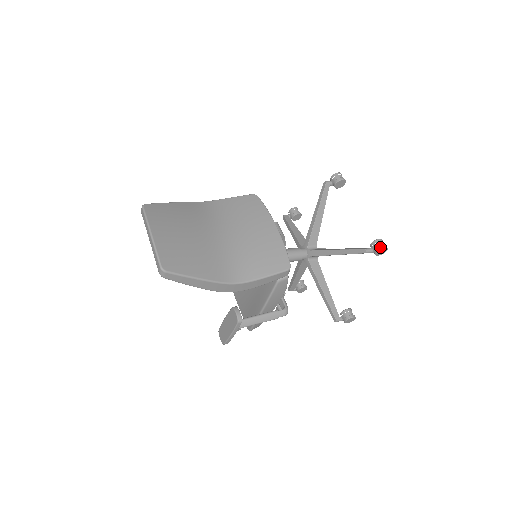
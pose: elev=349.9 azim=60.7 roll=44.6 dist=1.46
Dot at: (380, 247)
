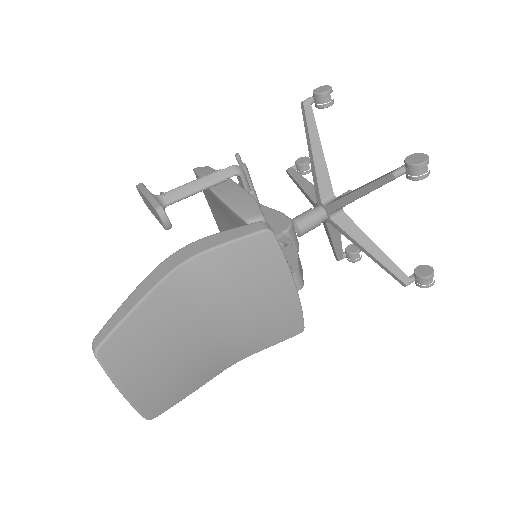
Dot at: (425, 287)
